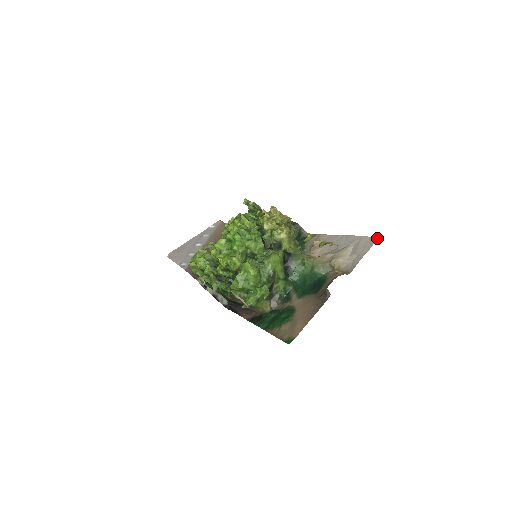
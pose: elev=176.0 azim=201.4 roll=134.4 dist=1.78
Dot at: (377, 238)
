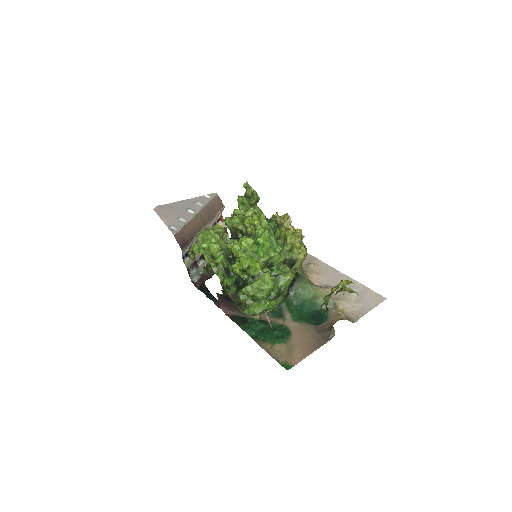
Dot at: (385, 299)
